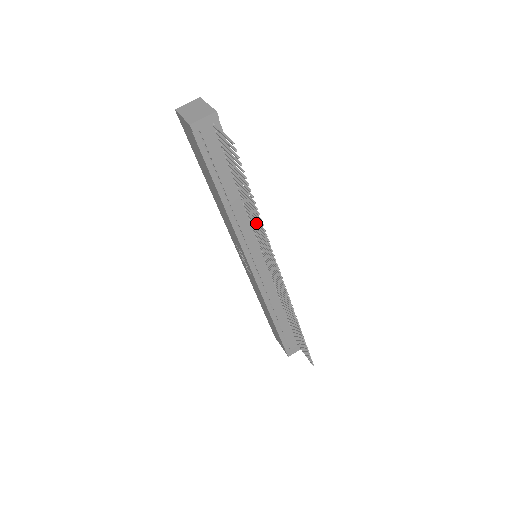
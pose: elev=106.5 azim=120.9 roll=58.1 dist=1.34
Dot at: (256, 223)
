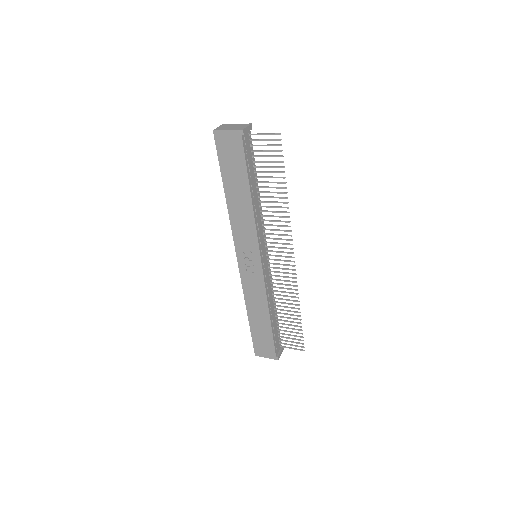
Dot at: (273, 211)
